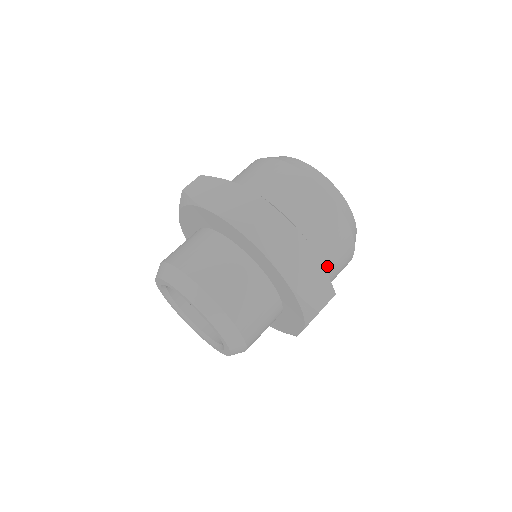
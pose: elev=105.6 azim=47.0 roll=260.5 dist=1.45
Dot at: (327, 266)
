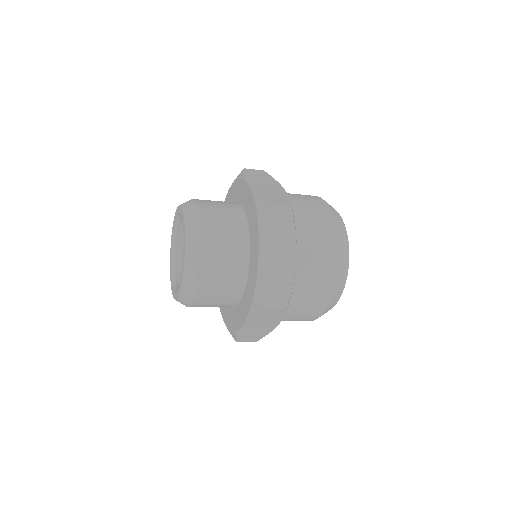
Dot at: (298, 291)
